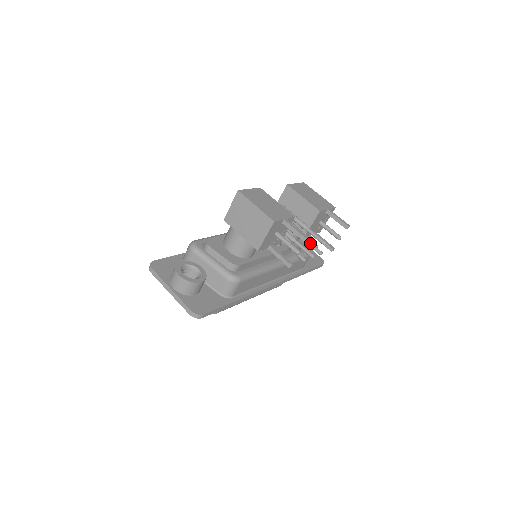
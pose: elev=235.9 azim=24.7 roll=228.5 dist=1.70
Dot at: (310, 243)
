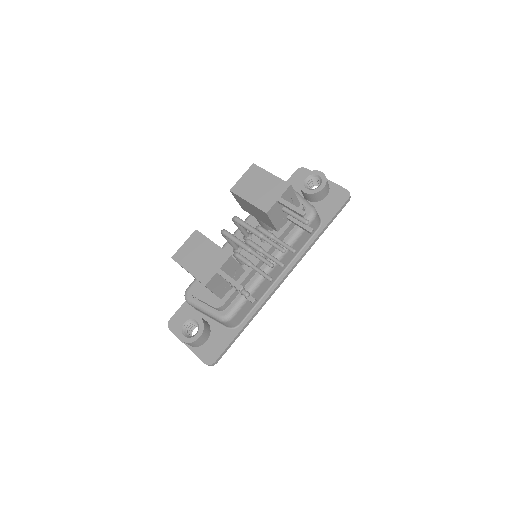
Dot at: occluded
